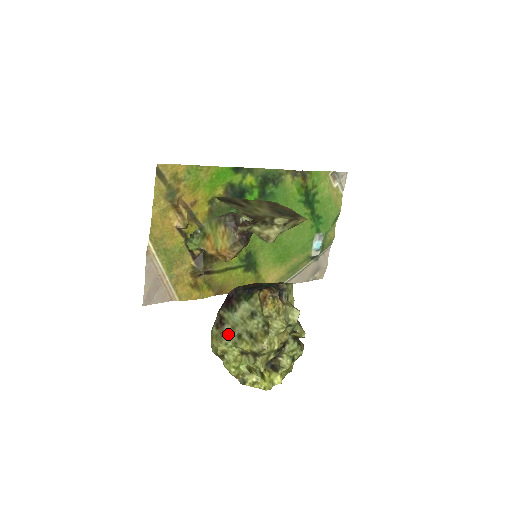
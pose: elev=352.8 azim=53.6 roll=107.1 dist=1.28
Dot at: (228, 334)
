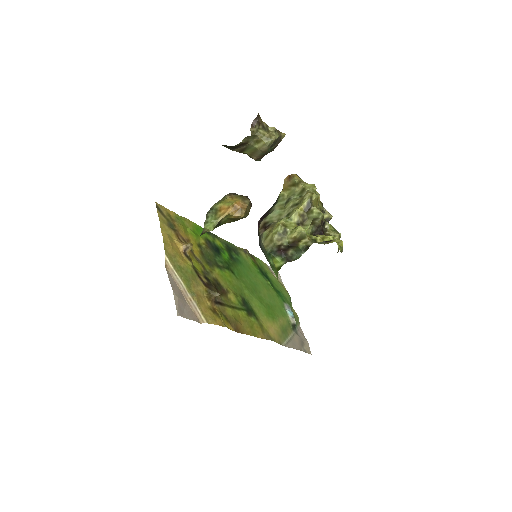
Dot at: occluded
